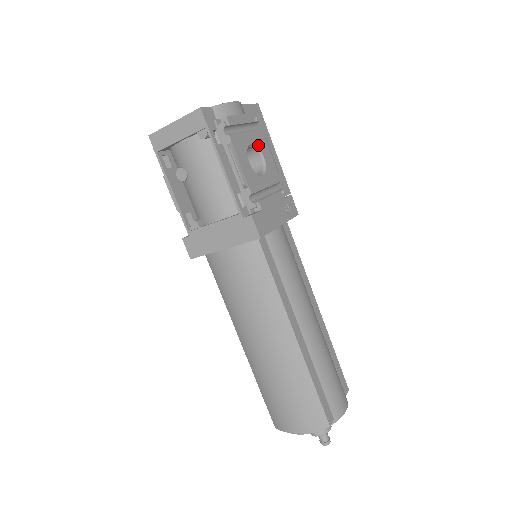
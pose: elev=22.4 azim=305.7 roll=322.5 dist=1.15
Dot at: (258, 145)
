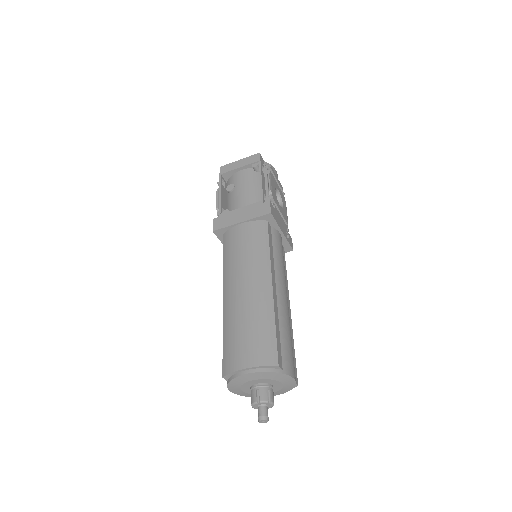
Dot at: (281, 197)
